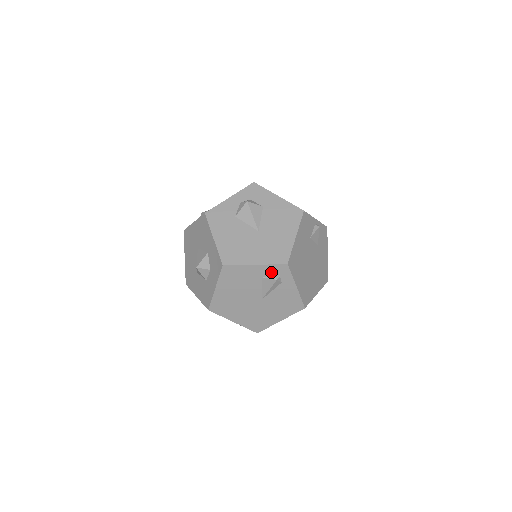
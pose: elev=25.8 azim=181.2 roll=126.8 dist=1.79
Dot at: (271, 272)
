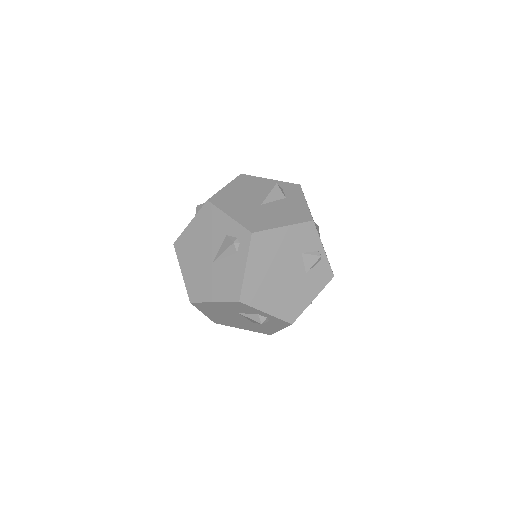
Dot at: (236, 233)
